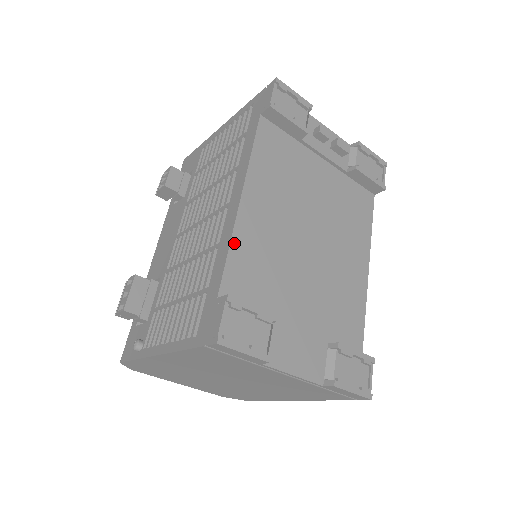
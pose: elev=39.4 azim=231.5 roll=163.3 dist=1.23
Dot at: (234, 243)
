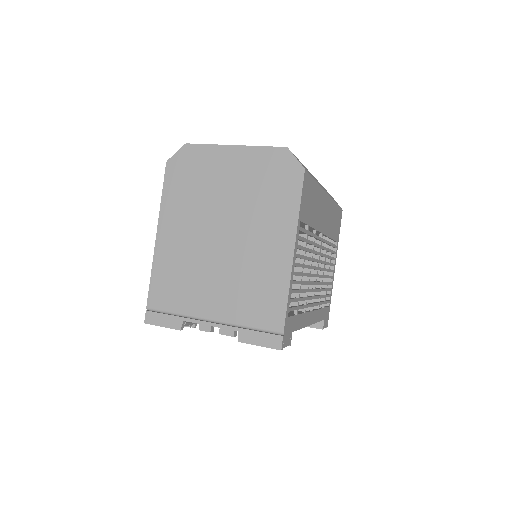
Dot at: occluded
